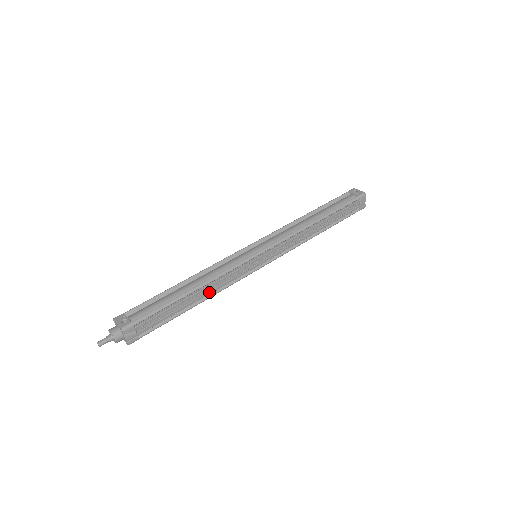
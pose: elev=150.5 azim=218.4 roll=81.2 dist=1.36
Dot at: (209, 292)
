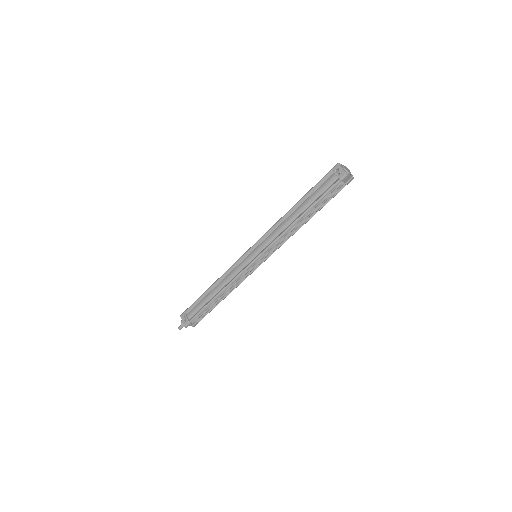
Dot at: (229, 290)
